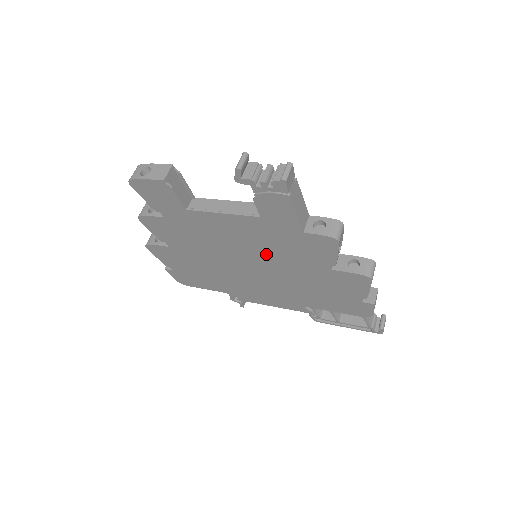
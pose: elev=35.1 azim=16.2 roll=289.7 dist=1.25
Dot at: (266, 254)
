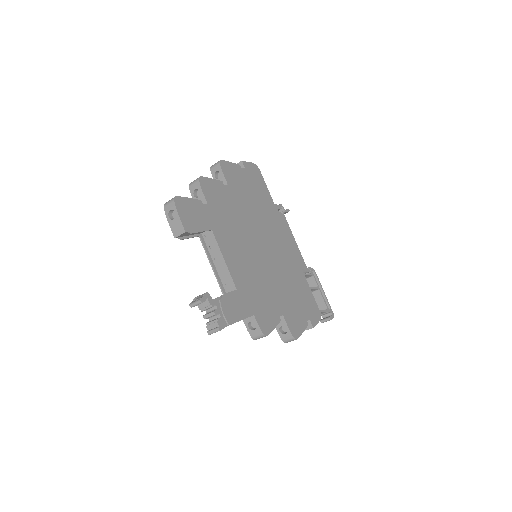
Dot at: occluded
